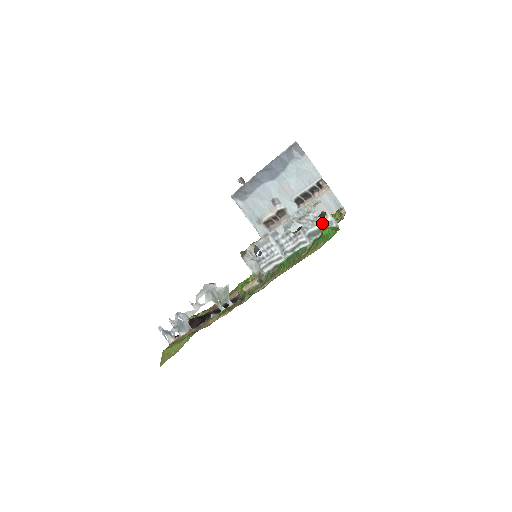
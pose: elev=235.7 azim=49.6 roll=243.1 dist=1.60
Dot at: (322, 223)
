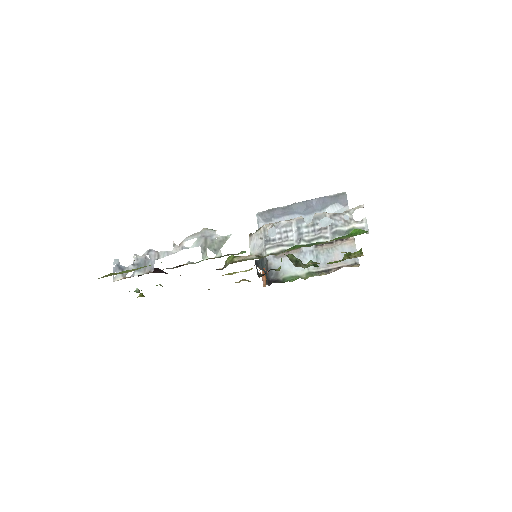
Dot at: (354, 226)
